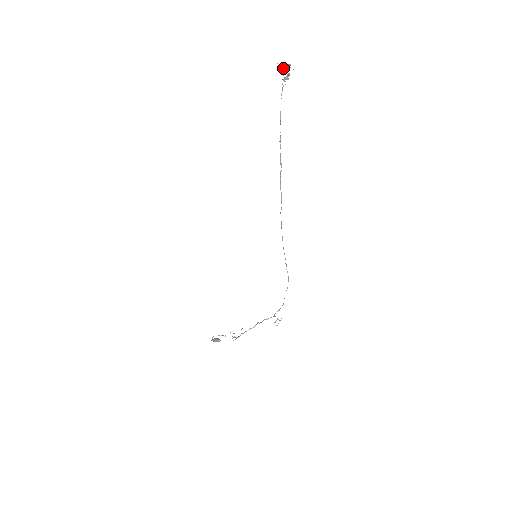
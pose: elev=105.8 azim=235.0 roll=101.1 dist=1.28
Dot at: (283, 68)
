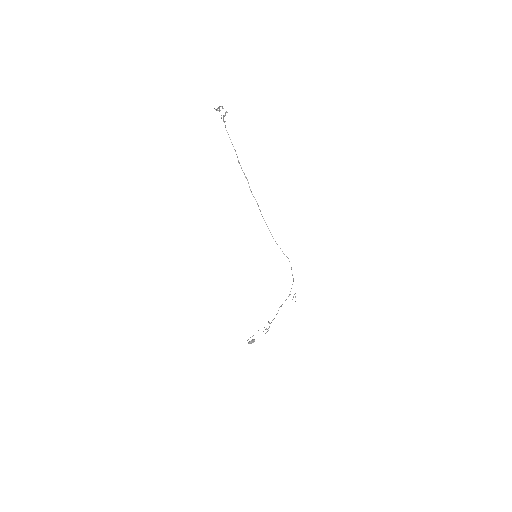
Dot at: (219, 110)
